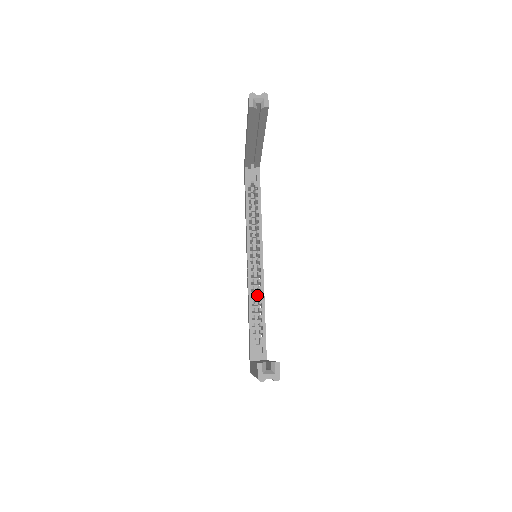
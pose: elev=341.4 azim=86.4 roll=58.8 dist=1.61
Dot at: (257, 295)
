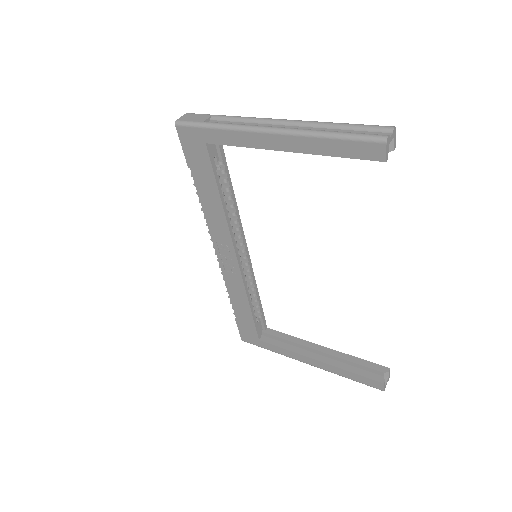
Dot at: occluded
